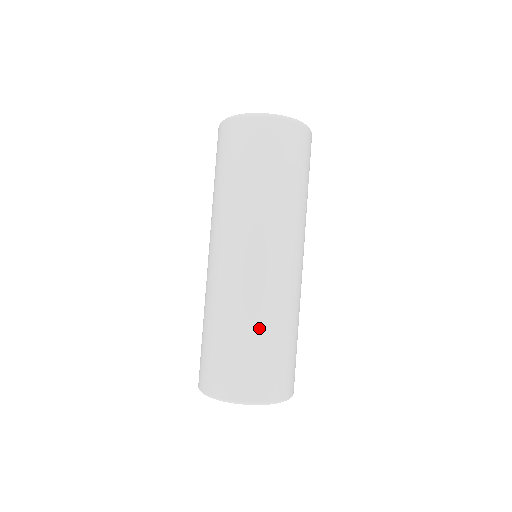
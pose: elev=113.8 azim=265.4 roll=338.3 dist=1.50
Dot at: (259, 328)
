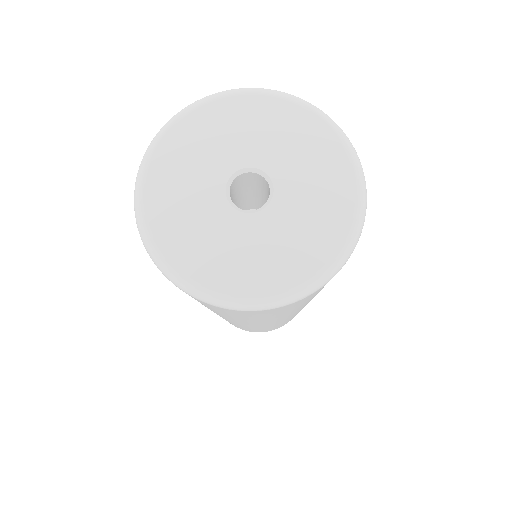
Dot at: occluded
